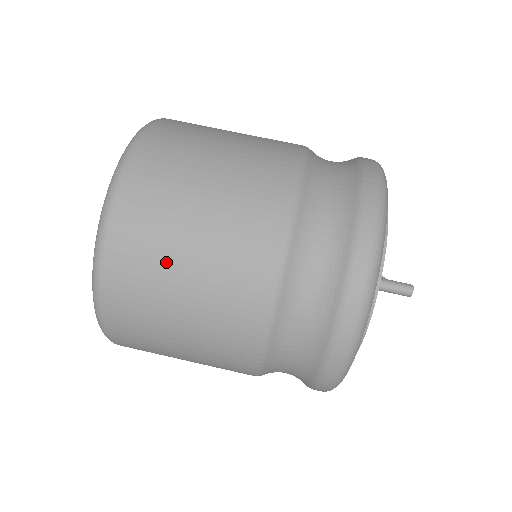
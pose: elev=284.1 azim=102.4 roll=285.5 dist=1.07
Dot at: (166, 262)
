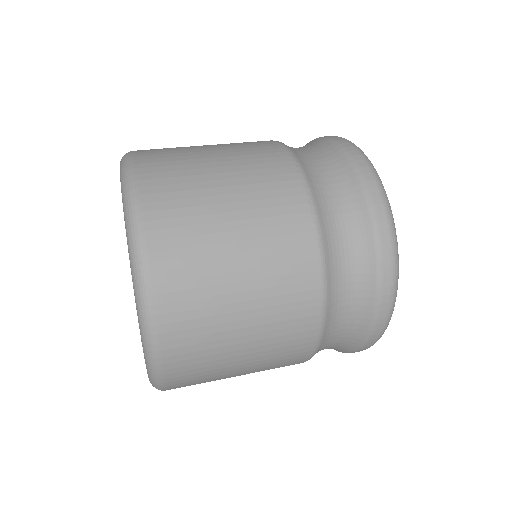
Dot at: (188, 148)
